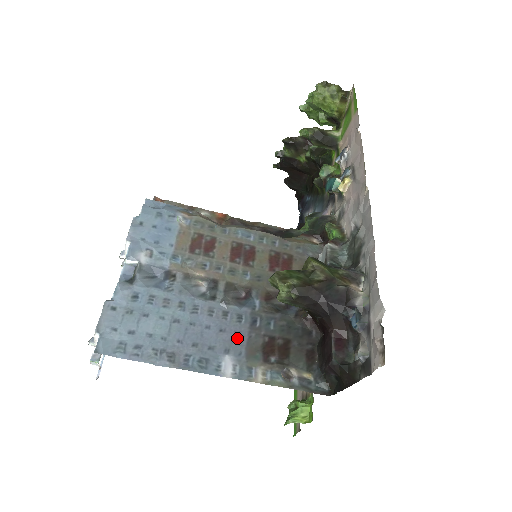
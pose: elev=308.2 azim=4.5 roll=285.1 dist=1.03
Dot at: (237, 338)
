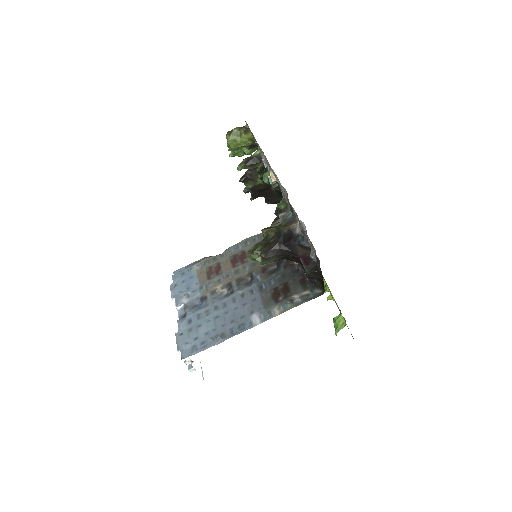
Dot at: (255, 302)
